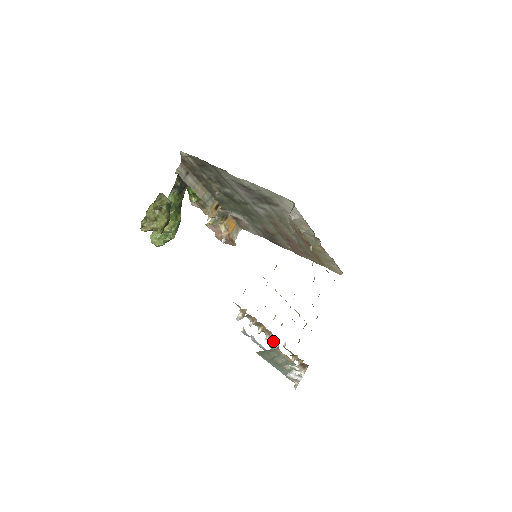
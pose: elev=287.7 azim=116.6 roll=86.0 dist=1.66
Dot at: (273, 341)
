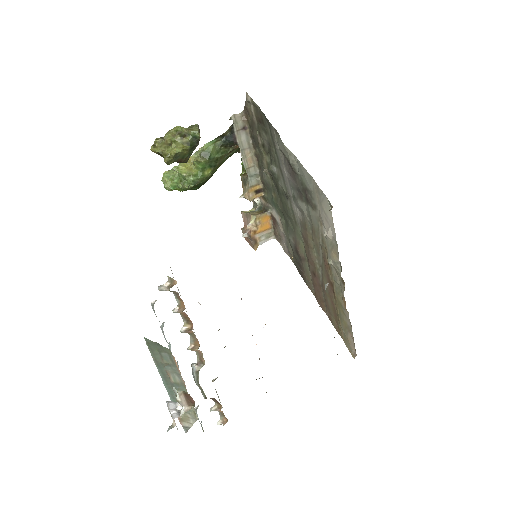
Dot at: (198, 359)
